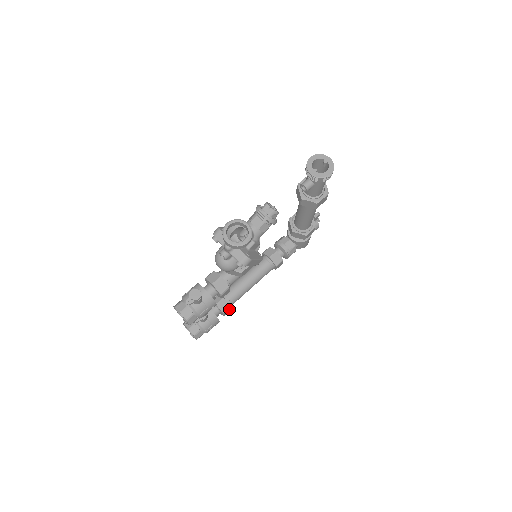
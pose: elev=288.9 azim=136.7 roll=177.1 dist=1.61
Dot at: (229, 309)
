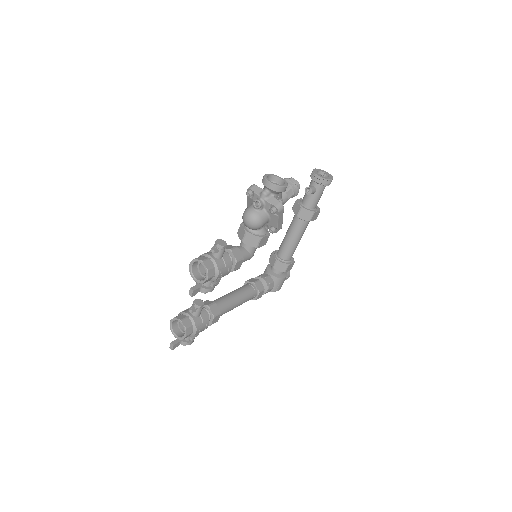
Dot at: (218, 316)
